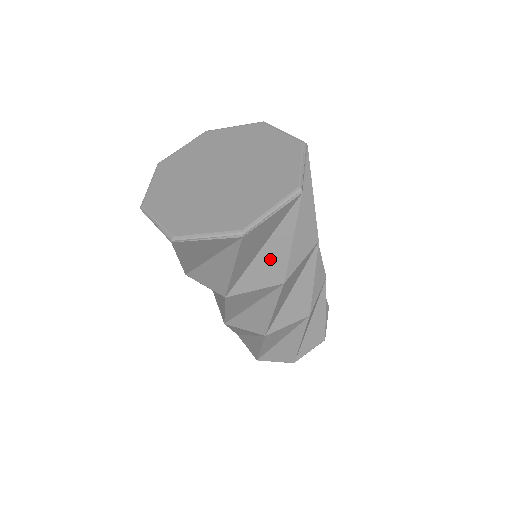
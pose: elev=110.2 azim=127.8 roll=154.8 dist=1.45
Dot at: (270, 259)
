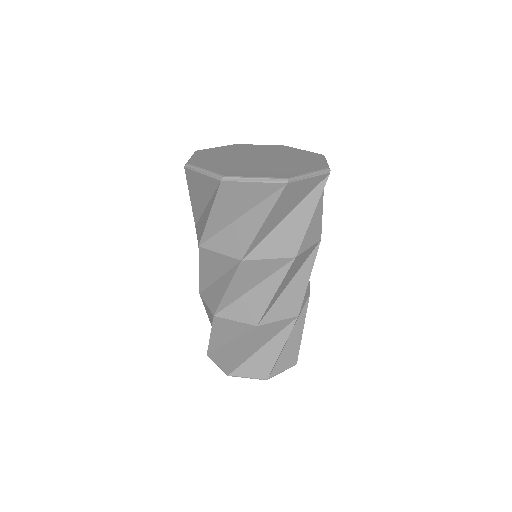
Dot at: (242, 231)
